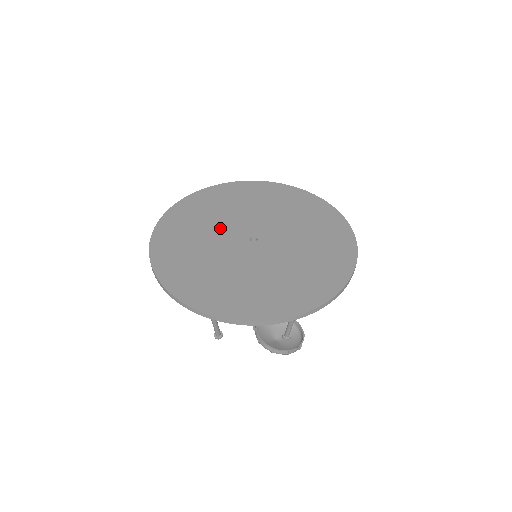
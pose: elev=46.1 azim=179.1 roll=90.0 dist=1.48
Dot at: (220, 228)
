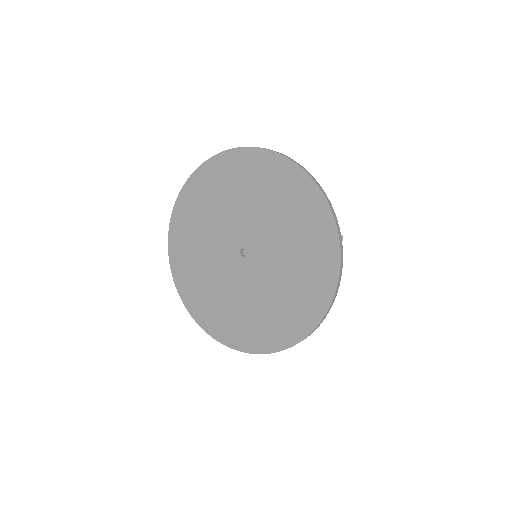
Dot at: (214, 240)
